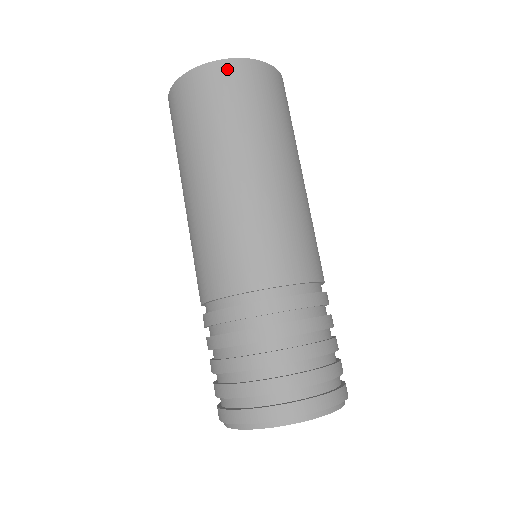
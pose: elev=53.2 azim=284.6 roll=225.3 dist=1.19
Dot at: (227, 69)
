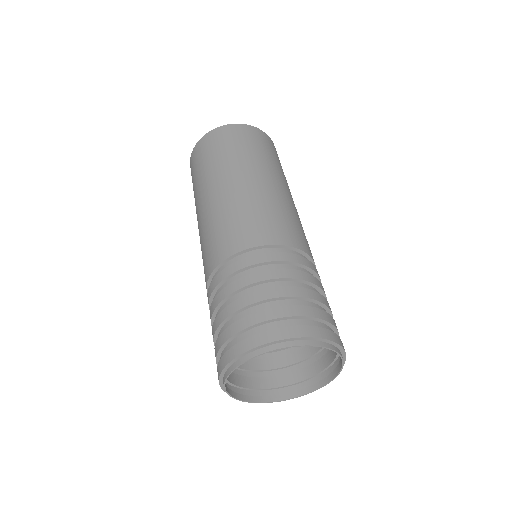
Dot at: (237, 128)
